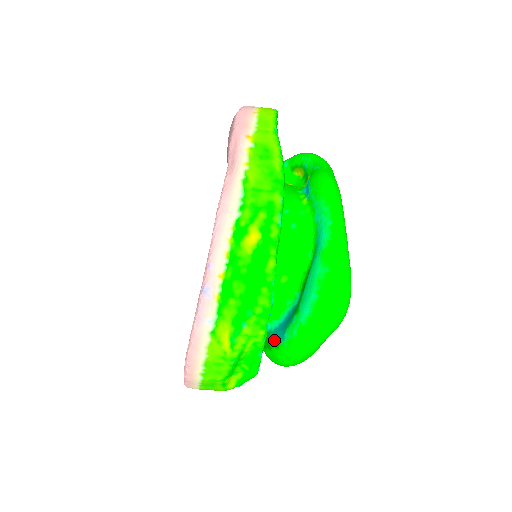
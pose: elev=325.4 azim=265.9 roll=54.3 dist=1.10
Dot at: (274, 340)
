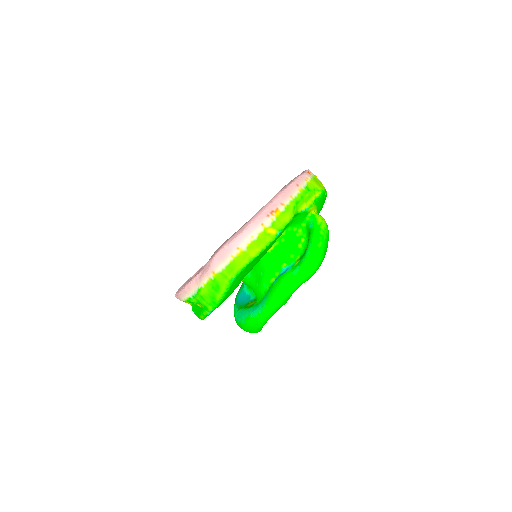
Dot at: (237, 296)
